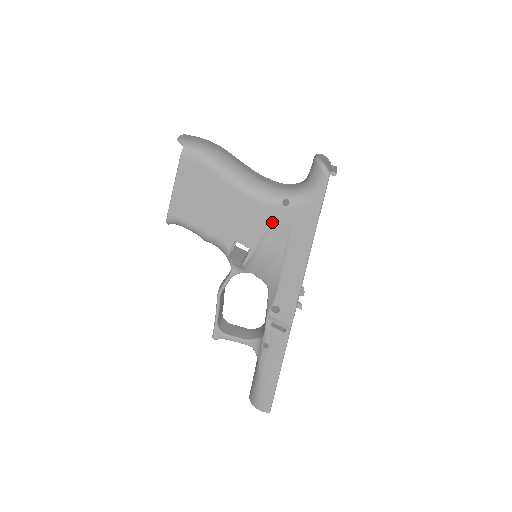
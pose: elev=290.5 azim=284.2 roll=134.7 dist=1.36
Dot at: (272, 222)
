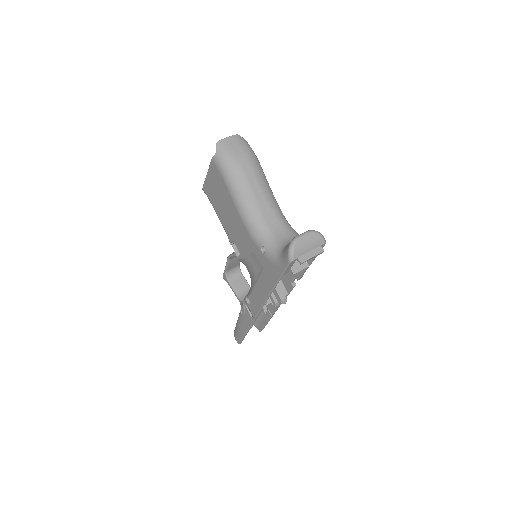
Dot at: (254, 253)
